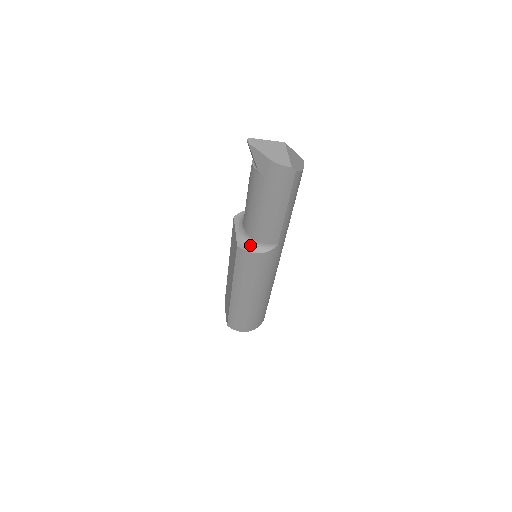
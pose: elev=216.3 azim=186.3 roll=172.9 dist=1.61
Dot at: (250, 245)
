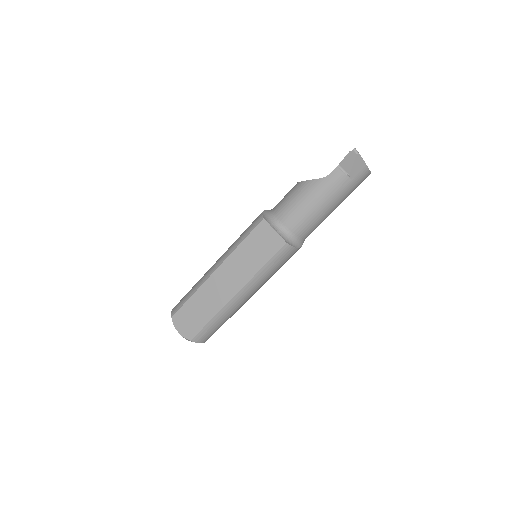
Dot at: (293, 241)
